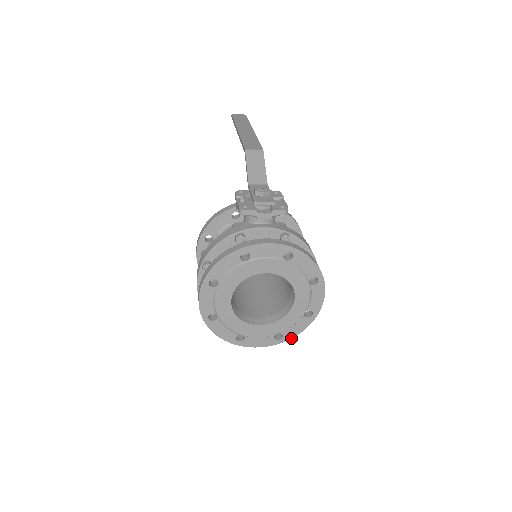
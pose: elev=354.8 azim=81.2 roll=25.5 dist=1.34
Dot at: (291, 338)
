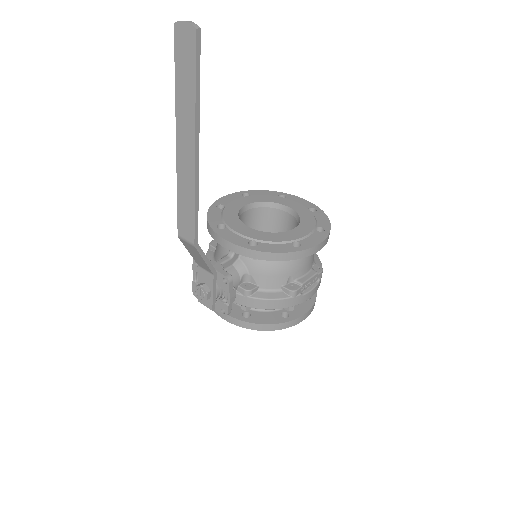
Dot at: occluded
